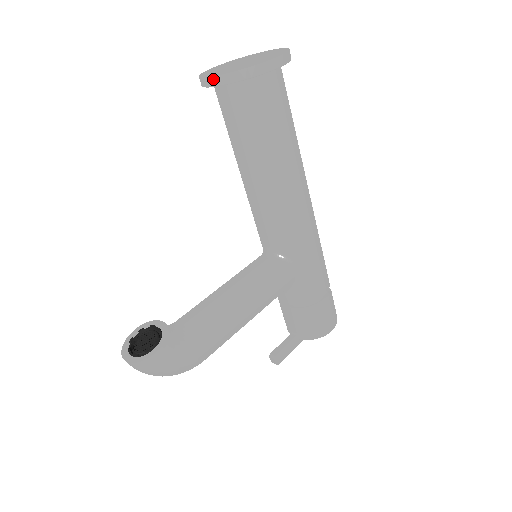
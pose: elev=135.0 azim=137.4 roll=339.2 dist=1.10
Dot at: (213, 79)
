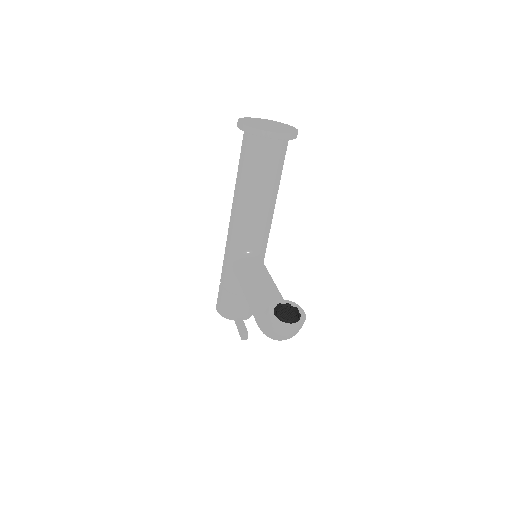
Dot at: (280, 135)
